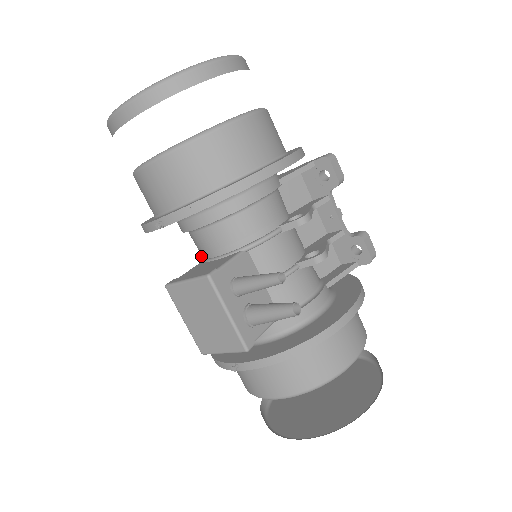
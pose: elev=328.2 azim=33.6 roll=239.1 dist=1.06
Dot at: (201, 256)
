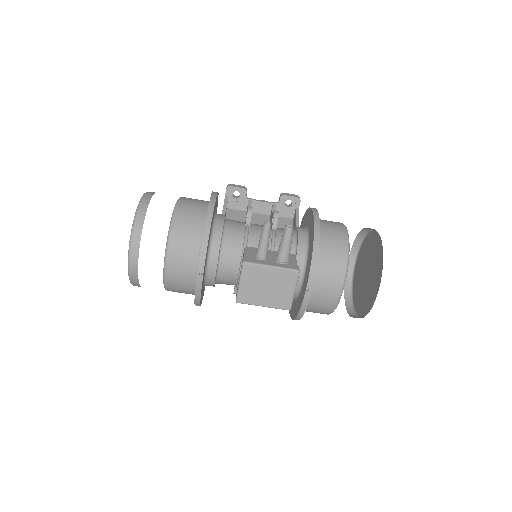
Dot at: (236, 287)
